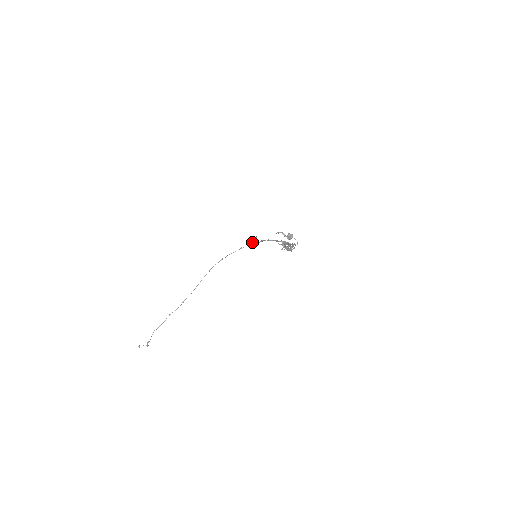
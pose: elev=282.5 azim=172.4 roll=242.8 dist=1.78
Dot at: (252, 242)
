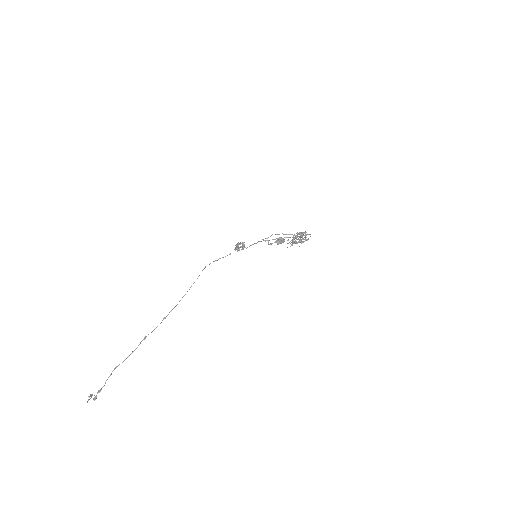
Dot at: (243, 245)
